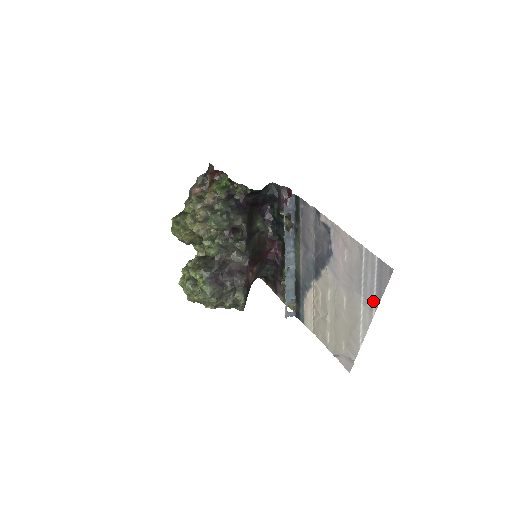
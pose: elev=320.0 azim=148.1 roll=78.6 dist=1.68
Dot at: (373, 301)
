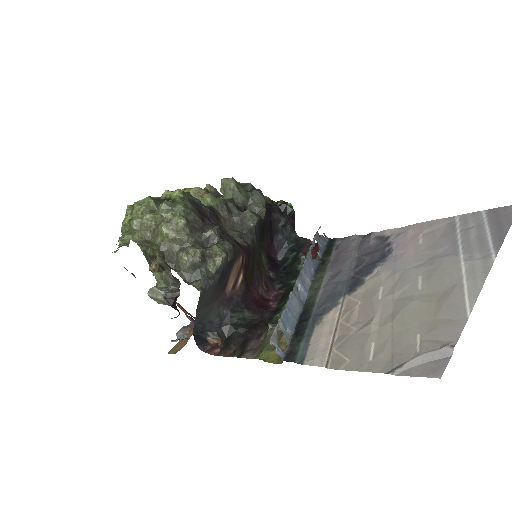
Dot at: (488, 246)
